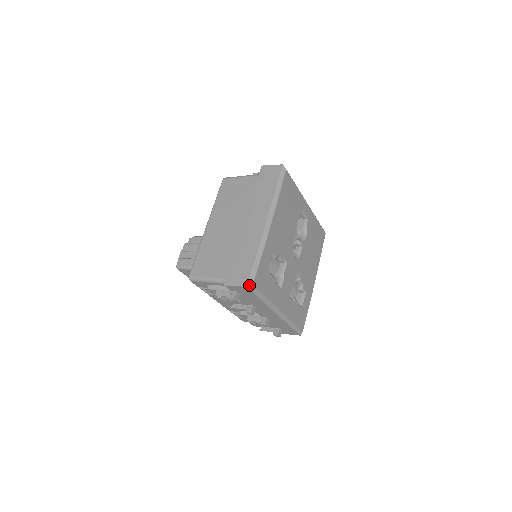
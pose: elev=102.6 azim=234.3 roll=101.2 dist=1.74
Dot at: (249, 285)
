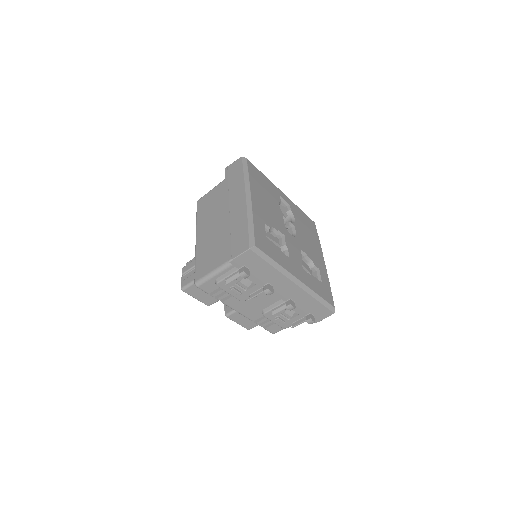
Dot at: (251, 247)
